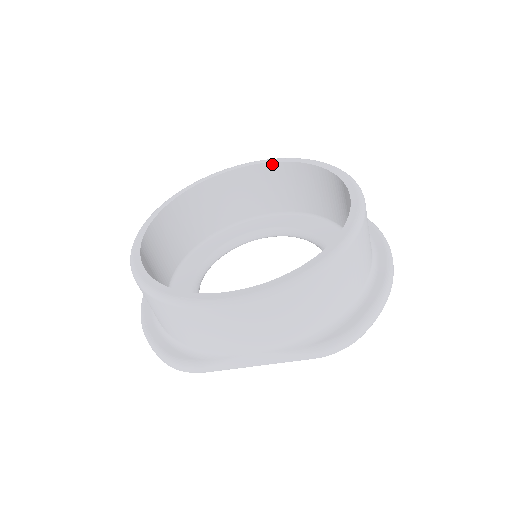
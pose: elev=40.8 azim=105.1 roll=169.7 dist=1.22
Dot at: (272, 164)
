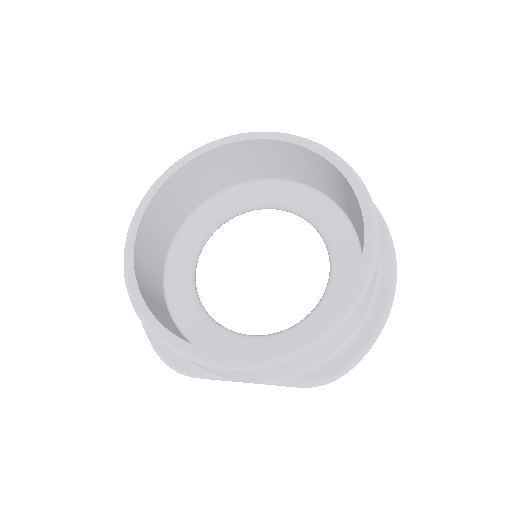
Dot at: (285, 143)
